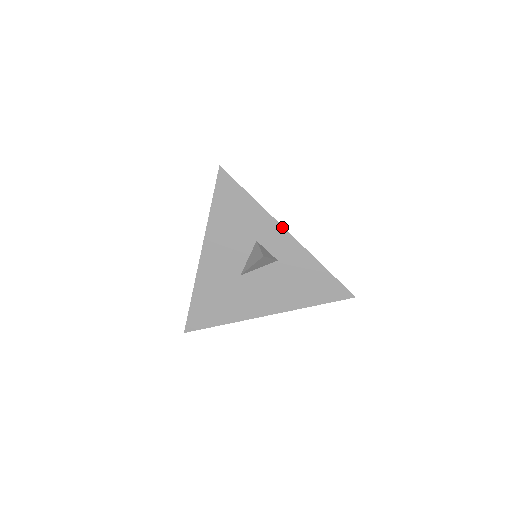
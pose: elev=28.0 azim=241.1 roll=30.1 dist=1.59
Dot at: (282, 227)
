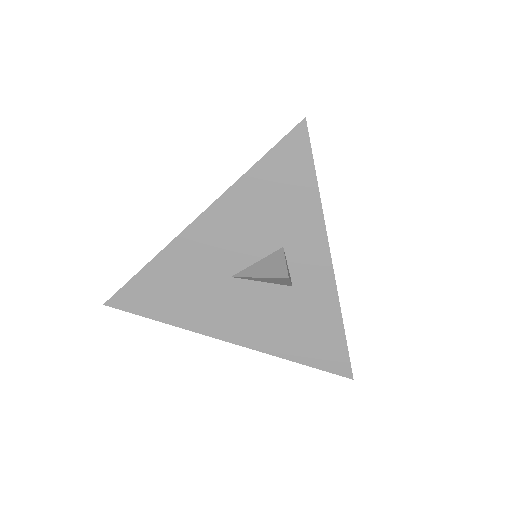
Dot at: (328, 249)
